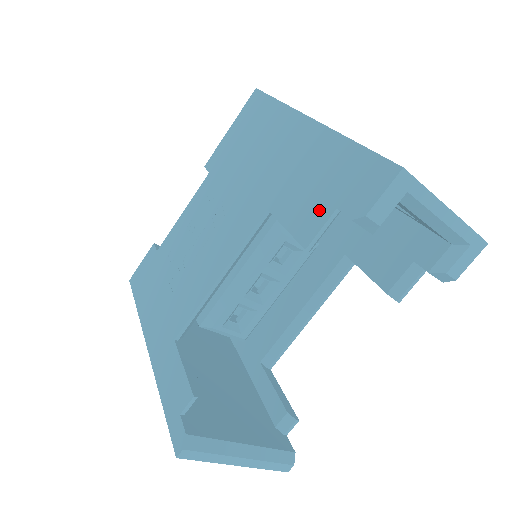
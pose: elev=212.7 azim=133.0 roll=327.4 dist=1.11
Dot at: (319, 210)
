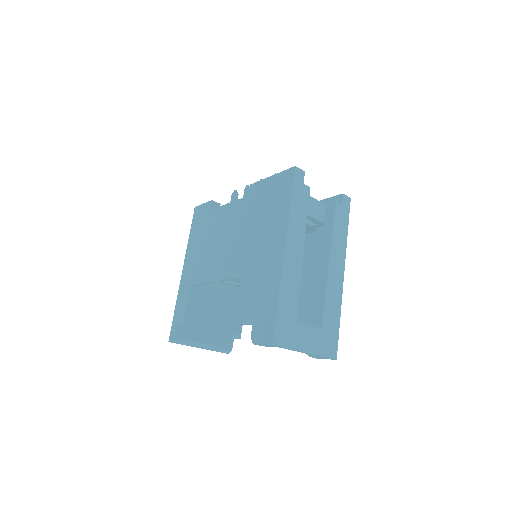
Dot at: (250, 314)
